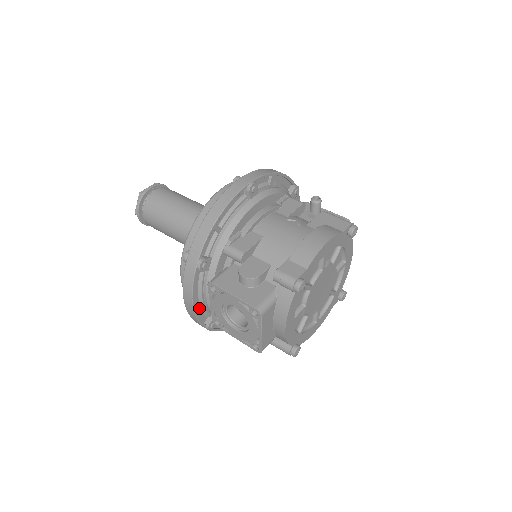
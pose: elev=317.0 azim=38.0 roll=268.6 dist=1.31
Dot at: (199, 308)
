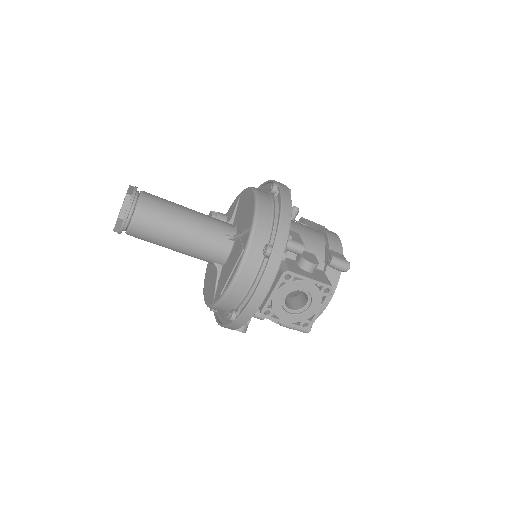
Dot at: occluded
